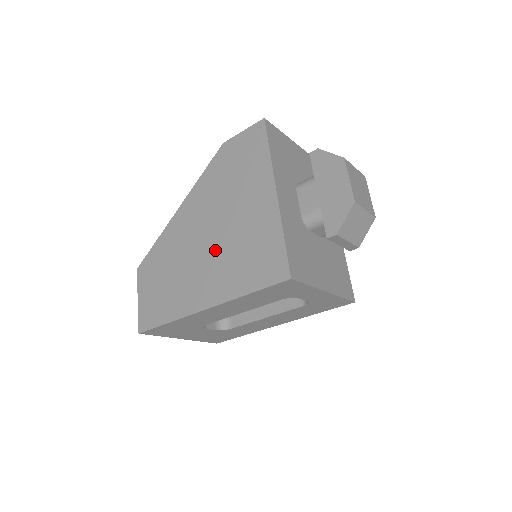
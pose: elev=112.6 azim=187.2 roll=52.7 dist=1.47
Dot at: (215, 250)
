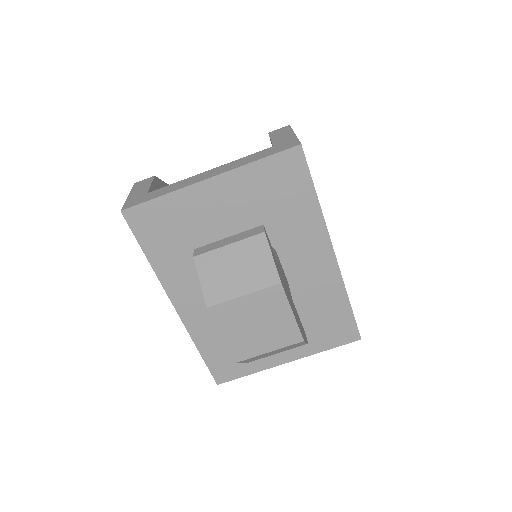
Dot at: occluded
